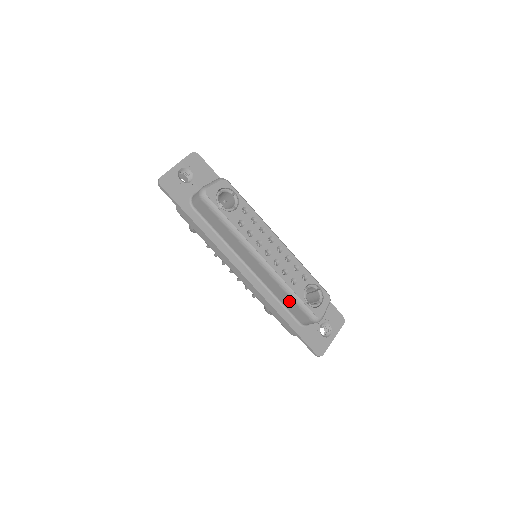
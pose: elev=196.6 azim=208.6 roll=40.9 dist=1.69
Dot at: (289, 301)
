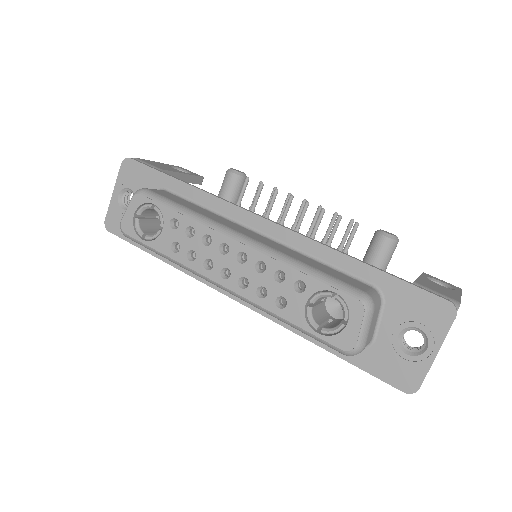
Dot at: occluded
